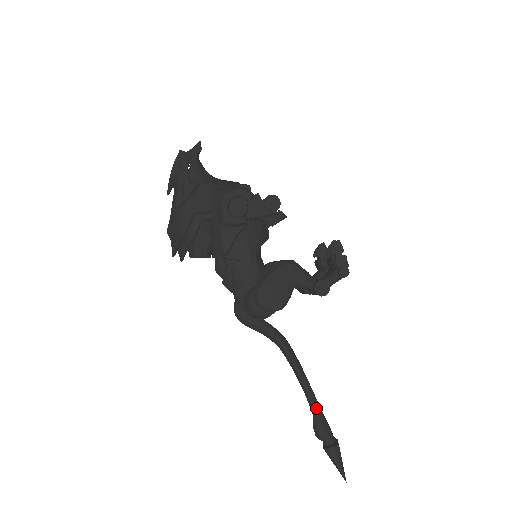
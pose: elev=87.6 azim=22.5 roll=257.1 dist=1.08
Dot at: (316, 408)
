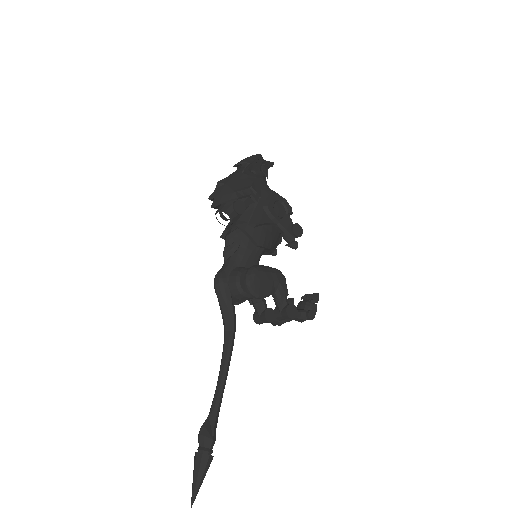
Dot at: (218, 407)
